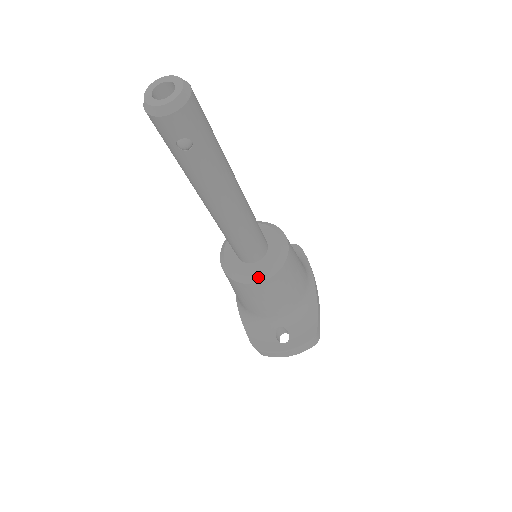
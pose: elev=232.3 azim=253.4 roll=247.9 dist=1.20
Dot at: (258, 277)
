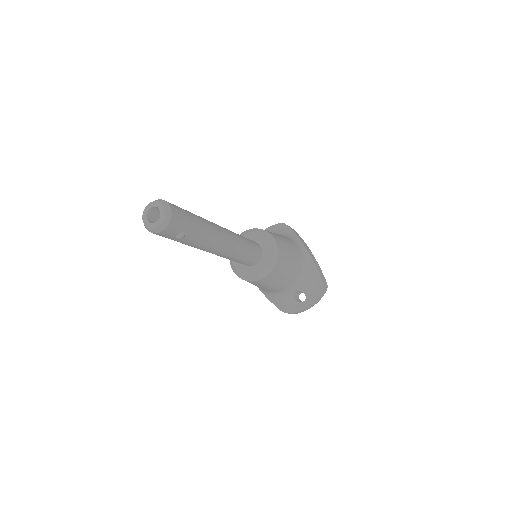
Dot at: (264, 273)
